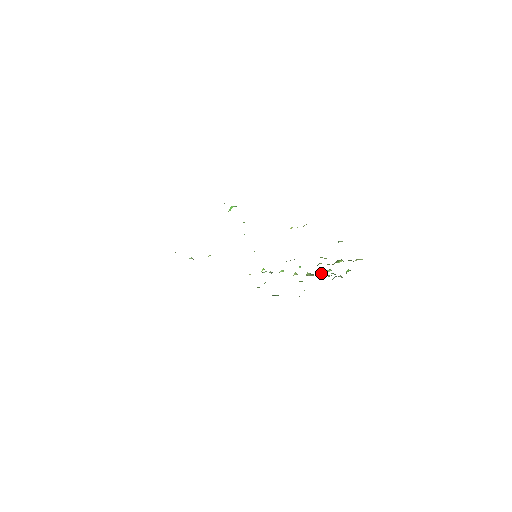
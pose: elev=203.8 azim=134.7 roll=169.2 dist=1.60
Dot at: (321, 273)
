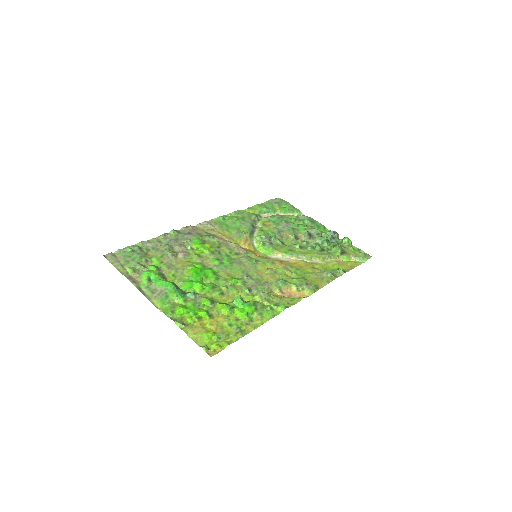
Dot at: (318, 241)
